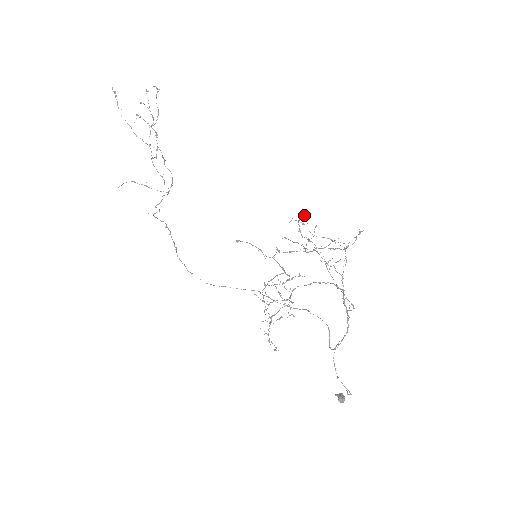
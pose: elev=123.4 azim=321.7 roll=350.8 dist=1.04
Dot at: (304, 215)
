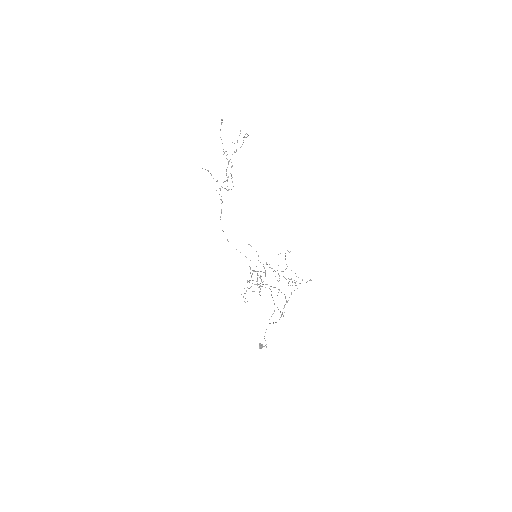
Dot at: occluded
